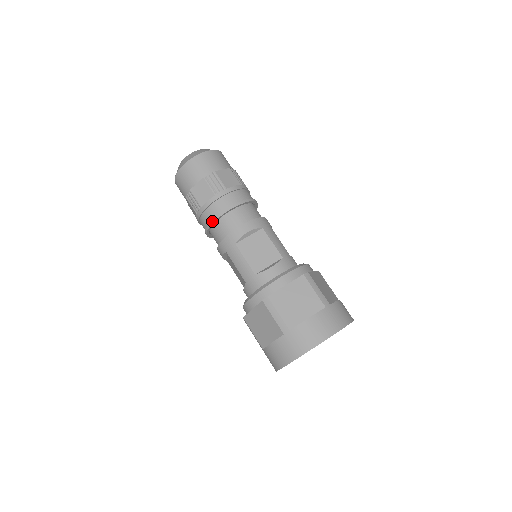
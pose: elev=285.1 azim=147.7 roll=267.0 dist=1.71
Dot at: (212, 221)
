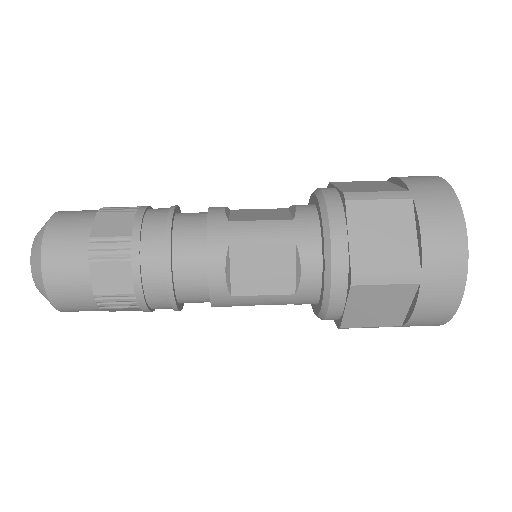
Dot at: (167, 231)
